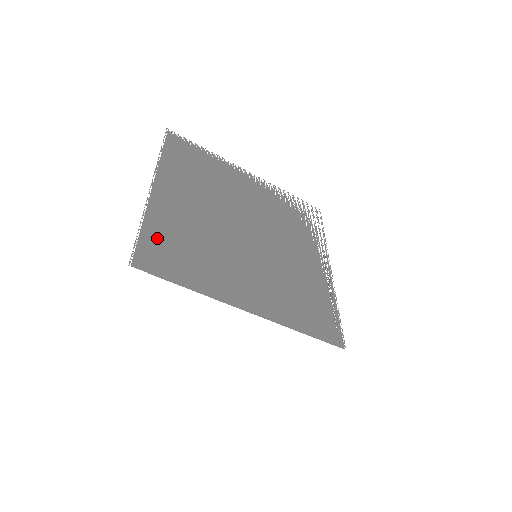
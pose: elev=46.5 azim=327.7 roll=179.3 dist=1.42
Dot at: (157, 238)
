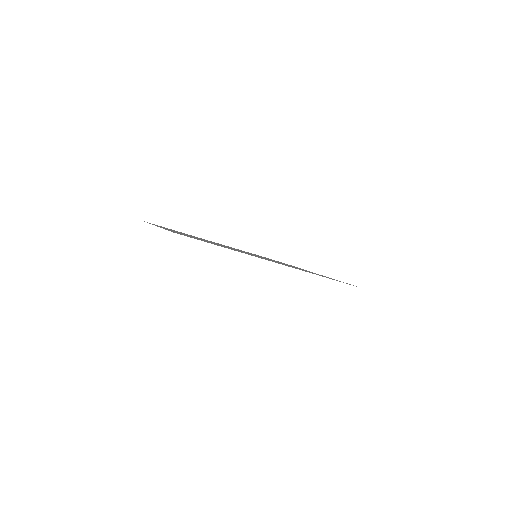
Dot at: occluded
